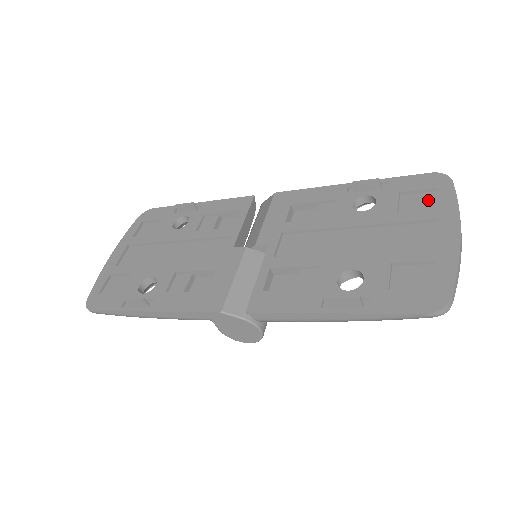
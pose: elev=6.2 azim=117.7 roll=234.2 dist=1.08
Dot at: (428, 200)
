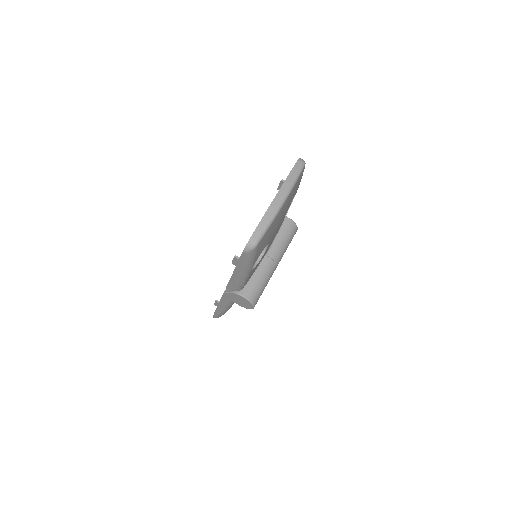
Dot at: occluded
